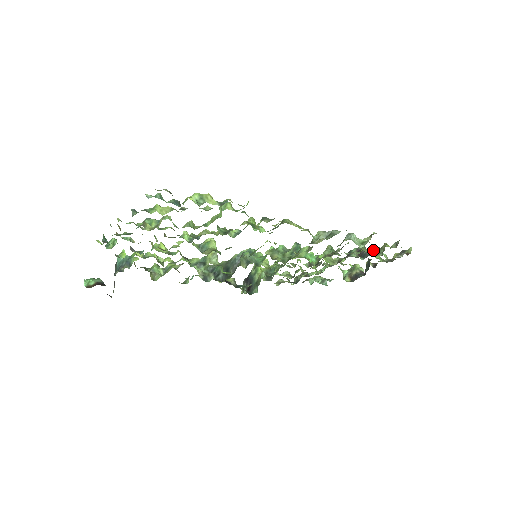
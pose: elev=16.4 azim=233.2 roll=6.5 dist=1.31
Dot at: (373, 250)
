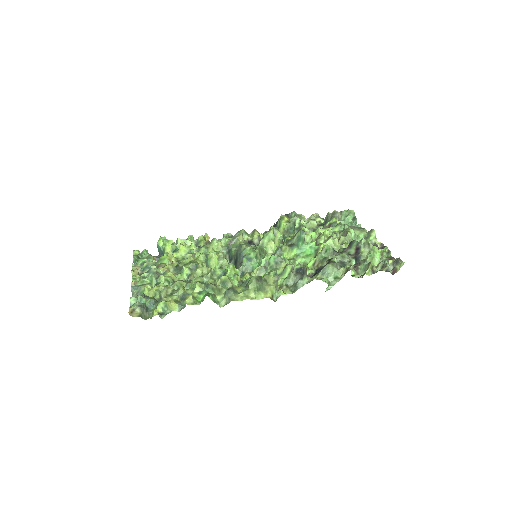
Dot at: (368, 254)
